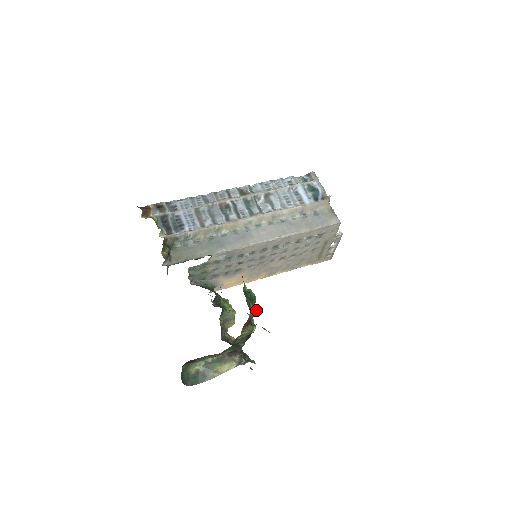
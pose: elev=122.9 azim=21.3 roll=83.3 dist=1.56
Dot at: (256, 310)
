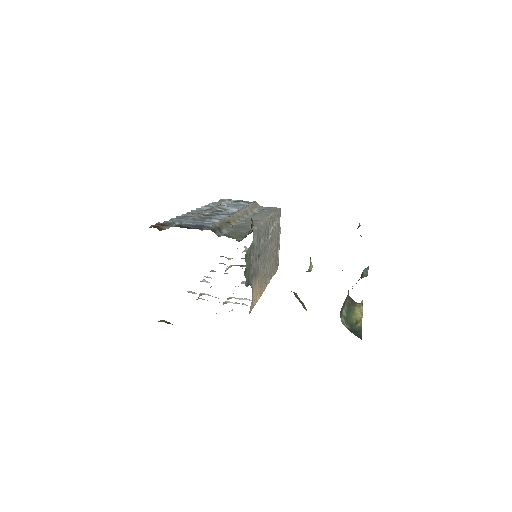
Dot at: occluded
